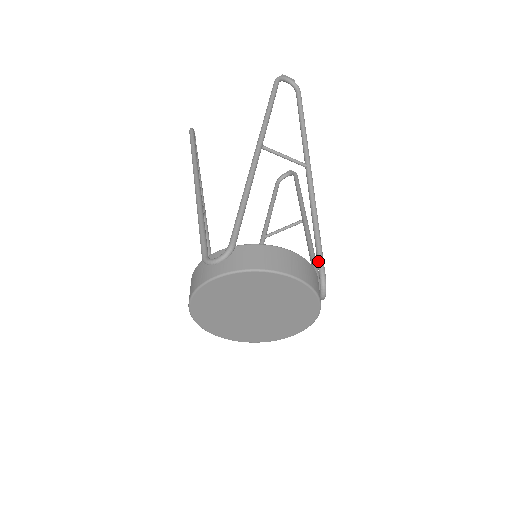
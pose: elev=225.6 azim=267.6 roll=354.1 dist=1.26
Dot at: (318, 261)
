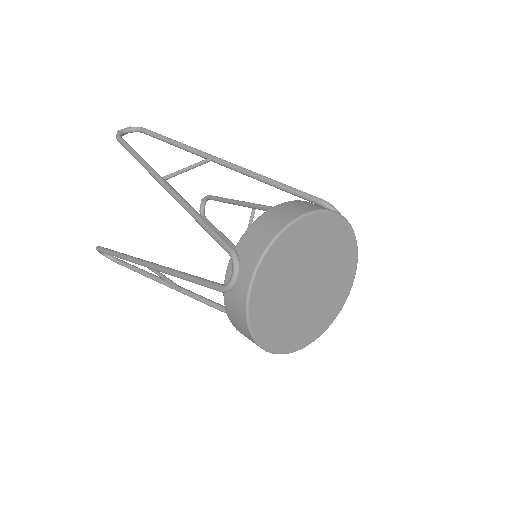
Dot at: (304, 198)
